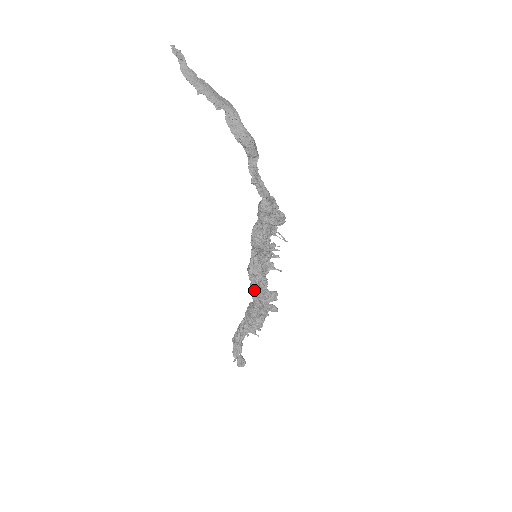
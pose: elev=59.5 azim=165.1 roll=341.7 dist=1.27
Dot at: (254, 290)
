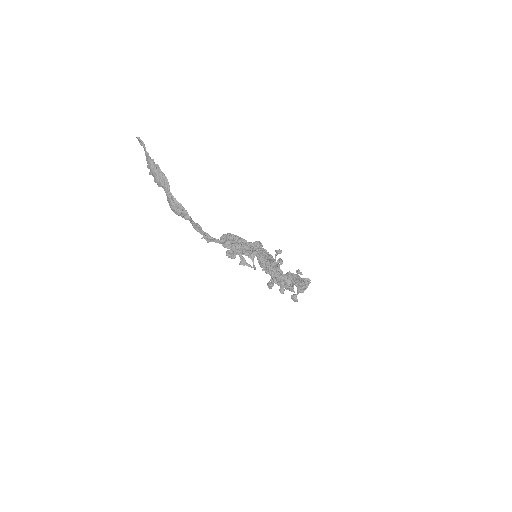
Dot at: (266, 272)
